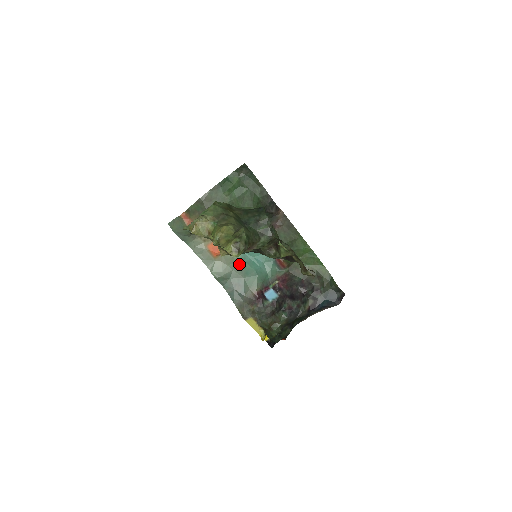
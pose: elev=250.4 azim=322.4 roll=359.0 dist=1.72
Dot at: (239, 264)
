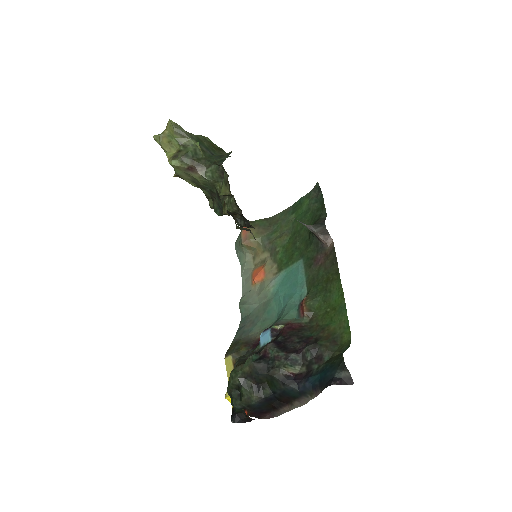
Dot at: (268, 299)
